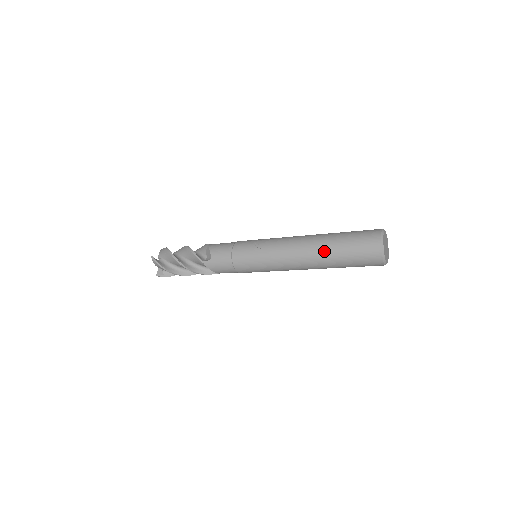
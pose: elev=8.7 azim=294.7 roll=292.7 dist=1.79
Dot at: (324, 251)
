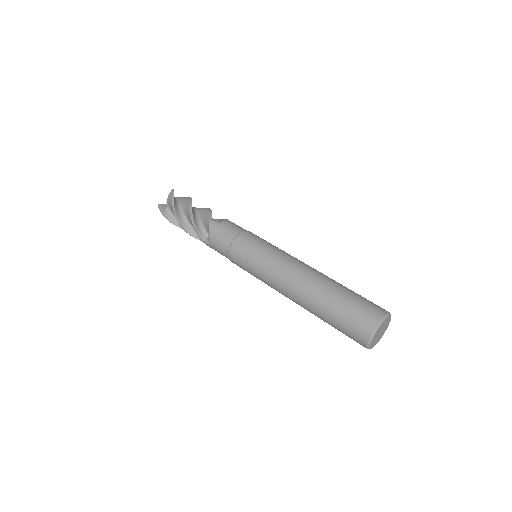
Dot at: (312, 310)
